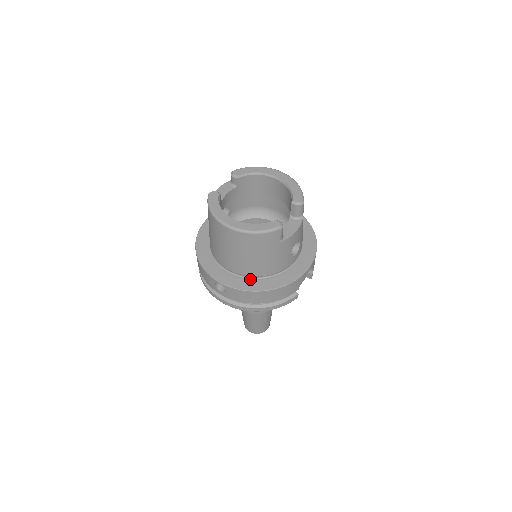
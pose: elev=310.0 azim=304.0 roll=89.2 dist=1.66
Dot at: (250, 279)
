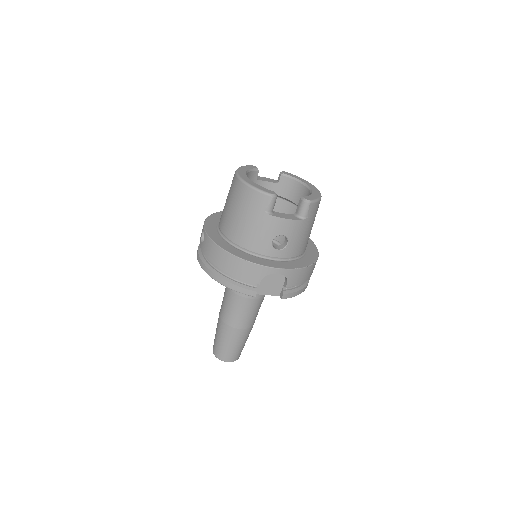
Dot at: (227, 242)
